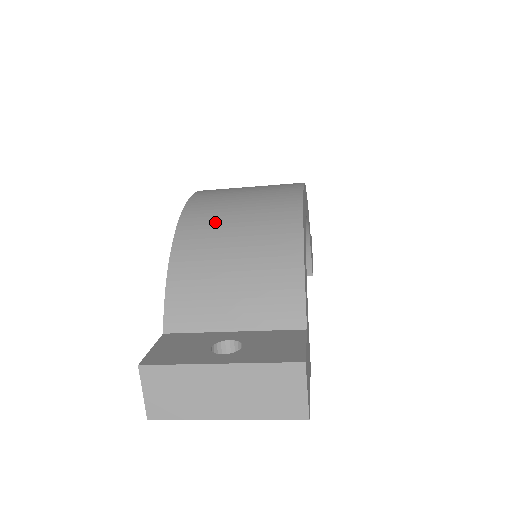
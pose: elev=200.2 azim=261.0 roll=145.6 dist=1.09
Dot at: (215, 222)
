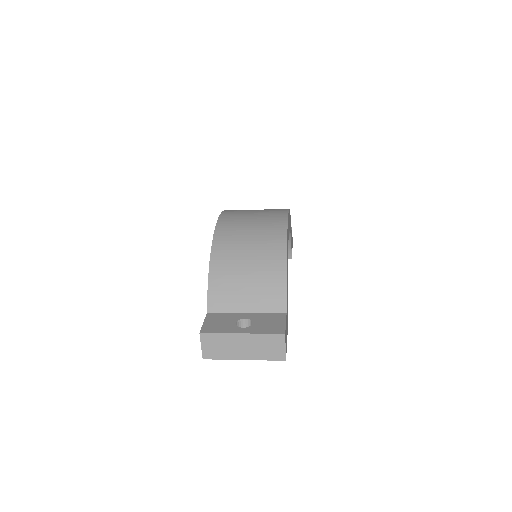
Dot at: (235, 245)
